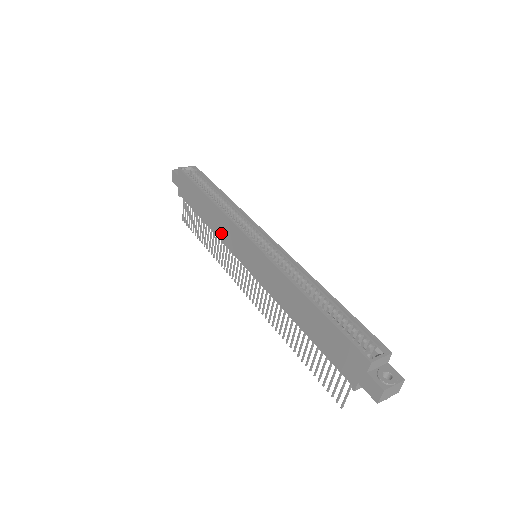
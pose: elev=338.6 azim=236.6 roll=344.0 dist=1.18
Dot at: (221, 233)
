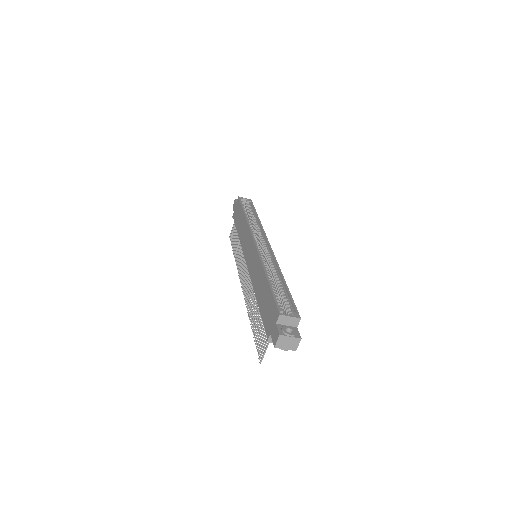
Dot at: (243, 239)
